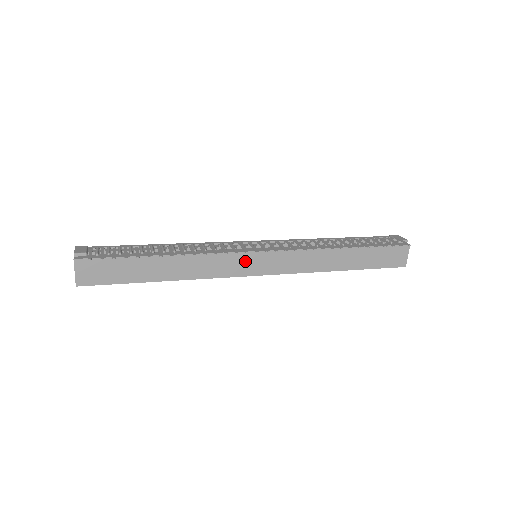
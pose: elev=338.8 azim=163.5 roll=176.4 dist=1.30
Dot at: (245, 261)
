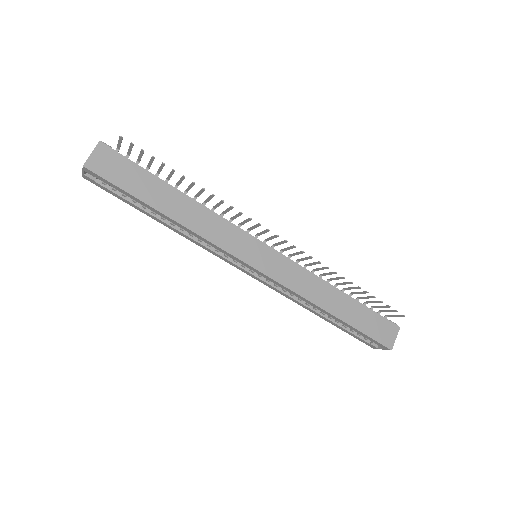
Dot at: (248, 245)
